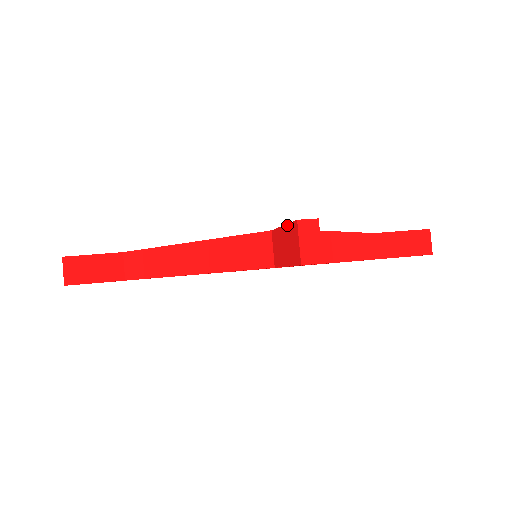
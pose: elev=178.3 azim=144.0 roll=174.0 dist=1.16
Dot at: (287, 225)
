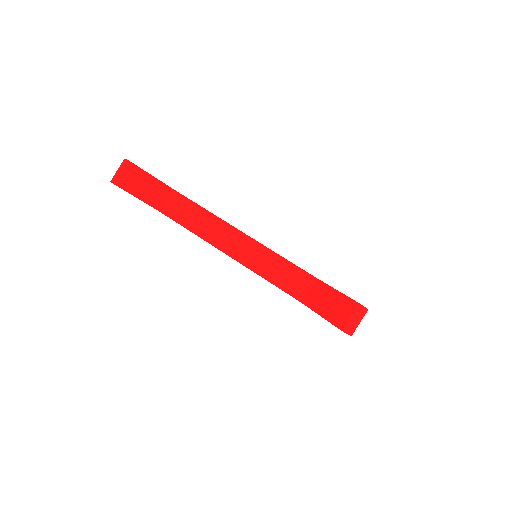
Dot at: (343, 295)
